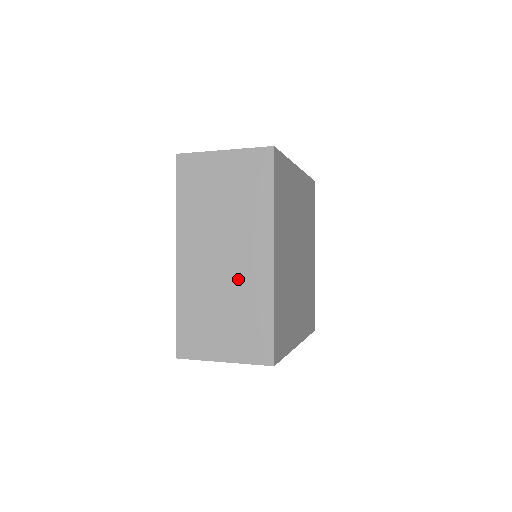
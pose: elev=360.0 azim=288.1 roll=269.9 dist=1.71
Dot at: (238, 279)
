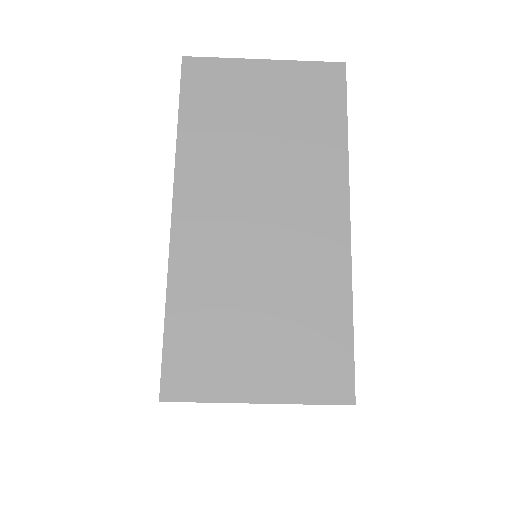
Dot at: (288, 253)
